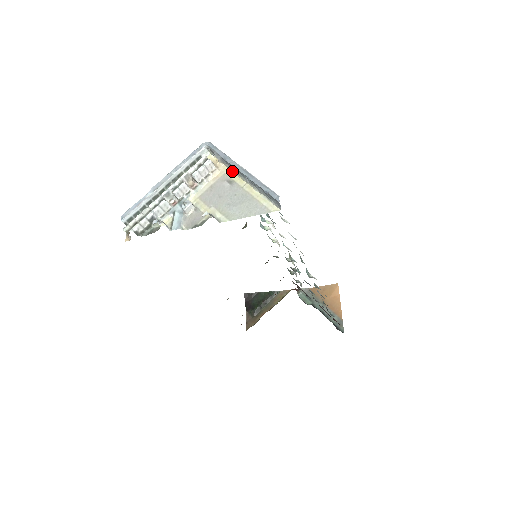
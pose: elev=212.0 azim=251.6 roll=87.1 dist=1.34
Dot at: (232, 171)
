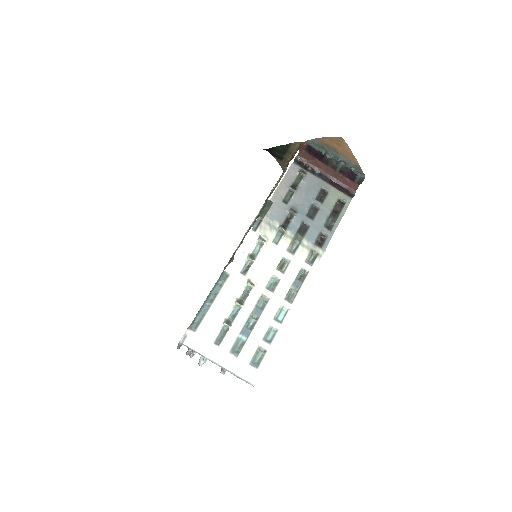
Dot at: (212, 352)
